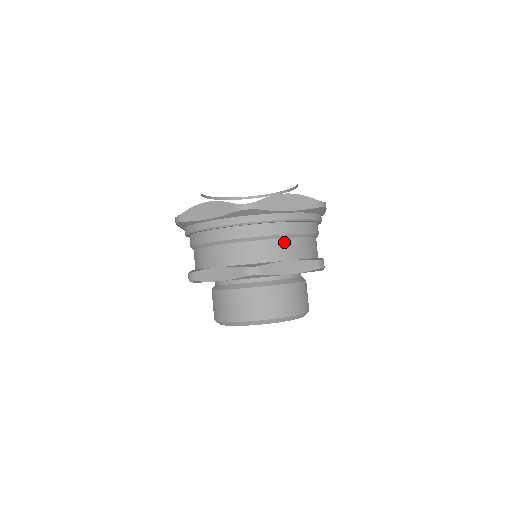
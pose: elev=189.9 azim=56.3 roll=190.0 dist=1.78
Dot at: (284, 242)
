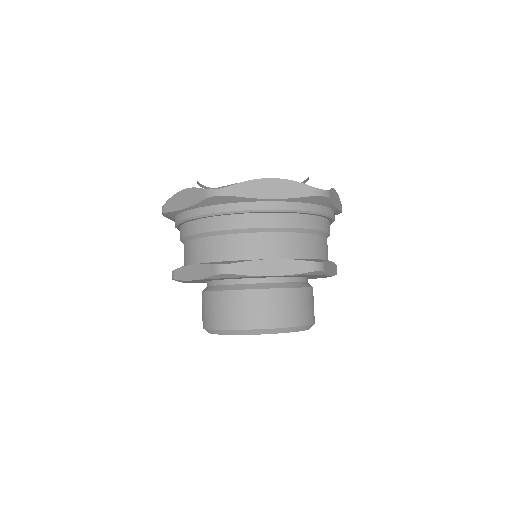
Dot at: (325, 241)
